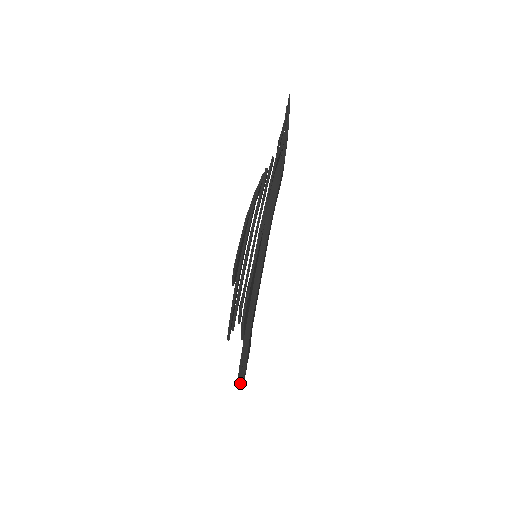
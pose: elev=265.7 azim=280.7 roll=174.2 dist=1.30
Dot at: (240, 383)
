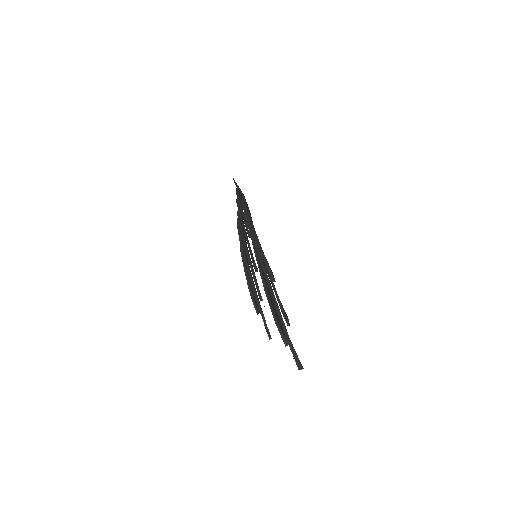
Dot at: (298, 362)
